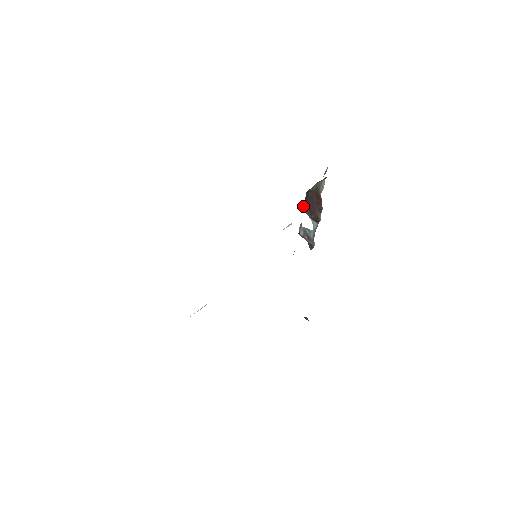
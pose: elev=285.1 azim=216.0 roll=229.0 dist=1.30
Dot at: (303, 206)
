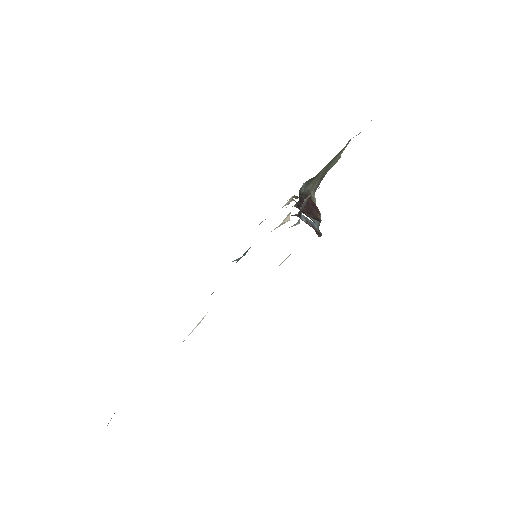
Dot at: (298, 204)
